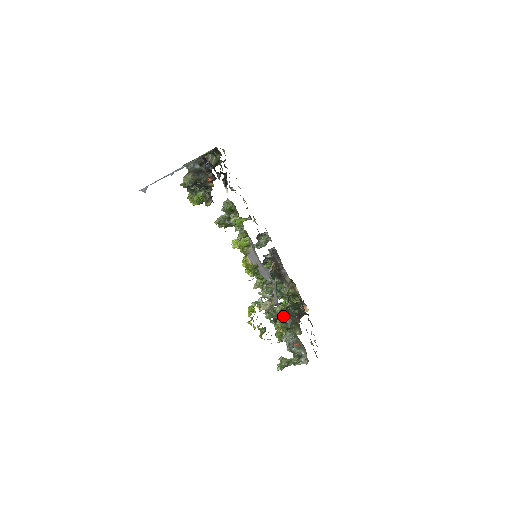
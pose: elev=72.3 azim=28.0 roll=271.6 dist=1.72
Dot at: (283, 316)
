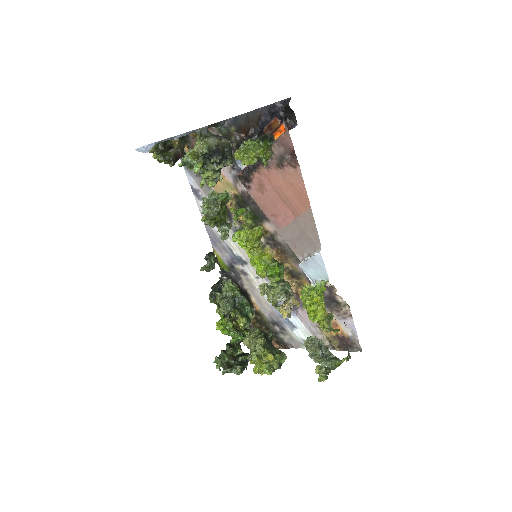
Dot at: (263, 342)
